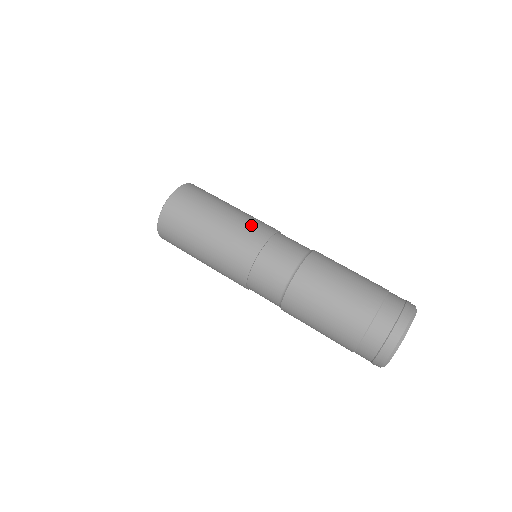
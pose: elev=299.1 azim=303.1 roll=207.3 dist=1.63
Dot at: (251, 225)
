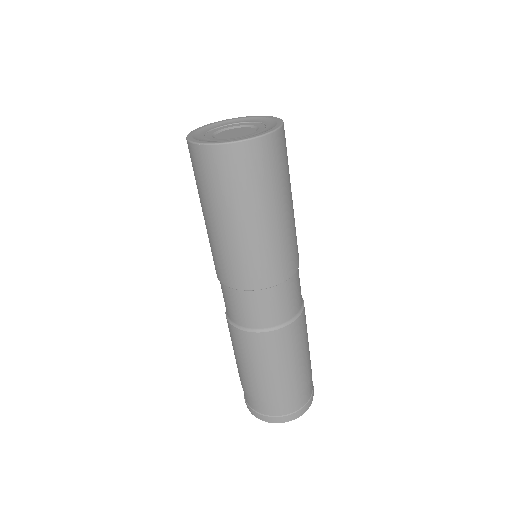
Dot at: (293, 246)
